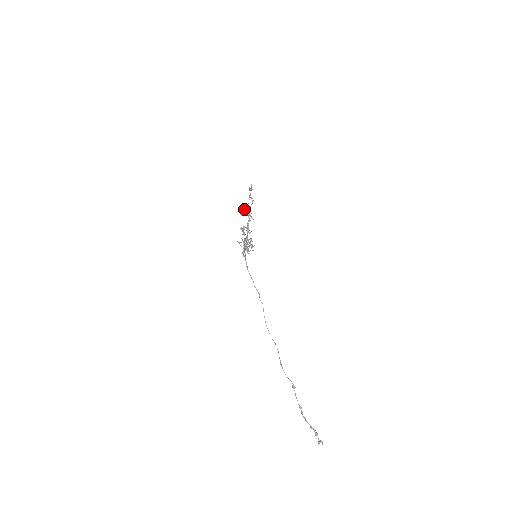
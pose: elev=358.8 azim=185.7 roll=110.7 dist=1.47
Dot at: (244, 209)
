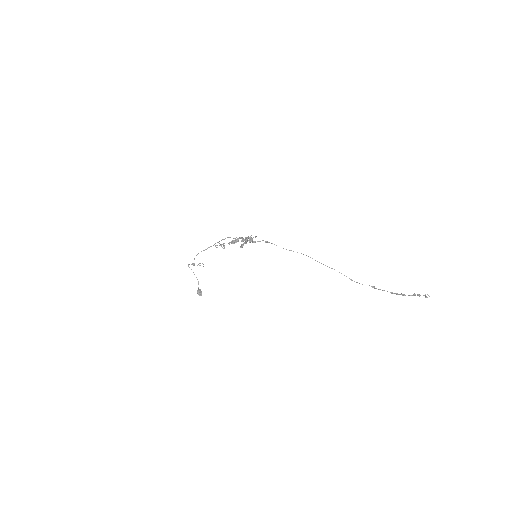
Dot at: (199, 290)
